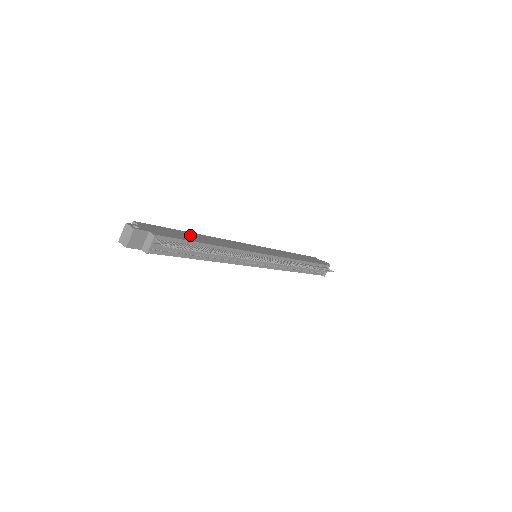
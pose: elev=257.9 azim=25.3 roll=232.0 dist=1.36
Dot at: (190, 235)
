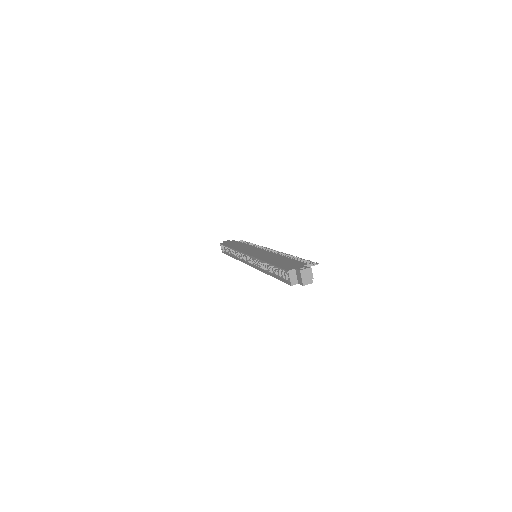
Dot at: (277, 261)
